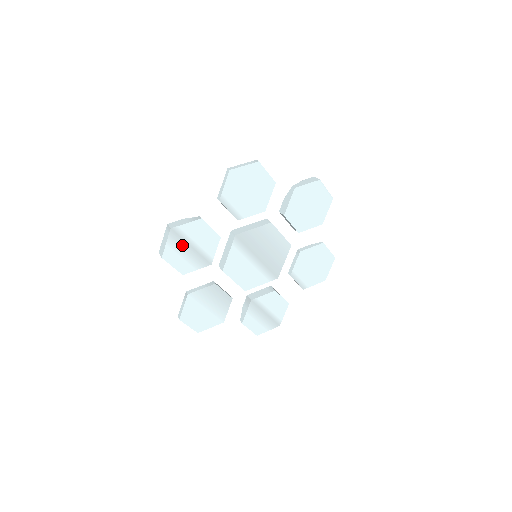
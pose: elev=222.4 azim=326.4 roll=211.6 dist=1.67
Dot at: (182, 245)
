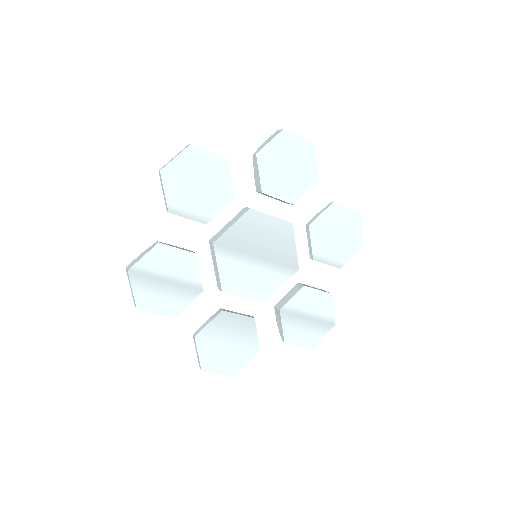
Dot at: (153, 284)
